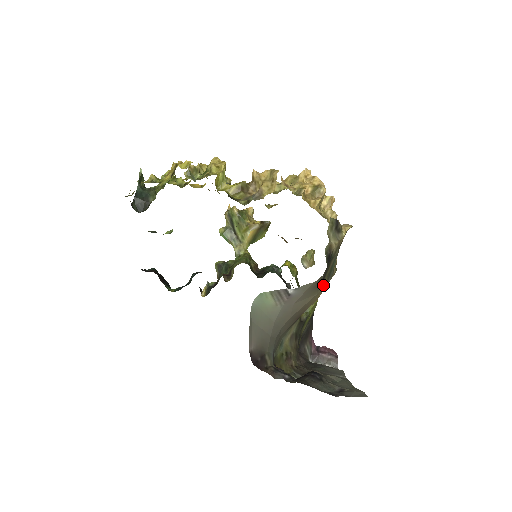
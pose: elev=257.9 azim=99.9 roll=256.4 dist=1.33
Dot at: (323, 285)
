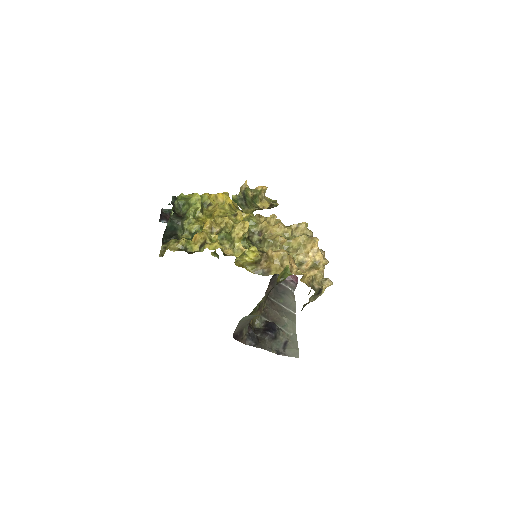
Dot at: occluded
